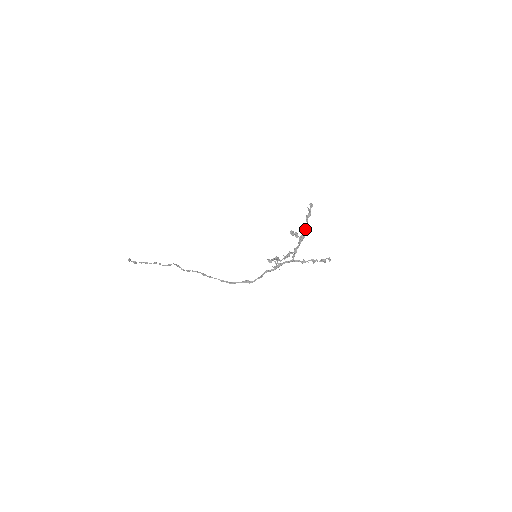
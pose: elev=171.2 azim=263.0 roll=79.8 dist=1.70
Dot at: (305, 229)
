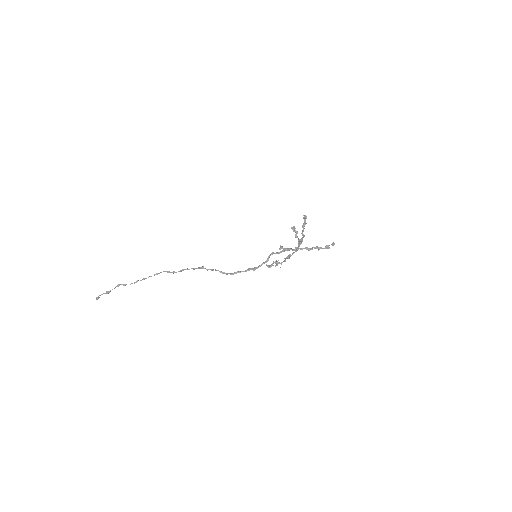
Dot at: (302, 234)
